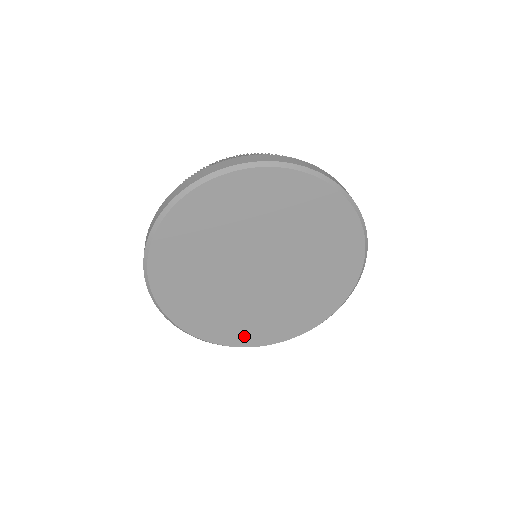
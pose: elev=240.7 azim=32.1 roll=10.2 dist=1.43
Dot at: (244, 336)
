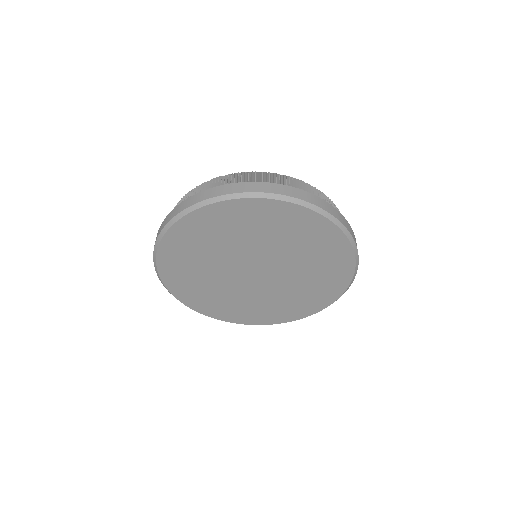
Dot at: (186, 292)
